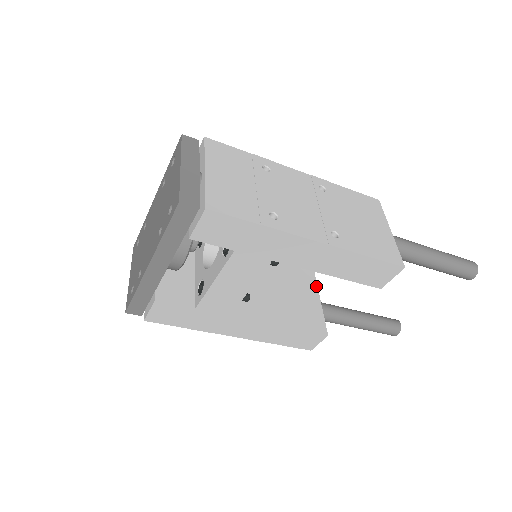
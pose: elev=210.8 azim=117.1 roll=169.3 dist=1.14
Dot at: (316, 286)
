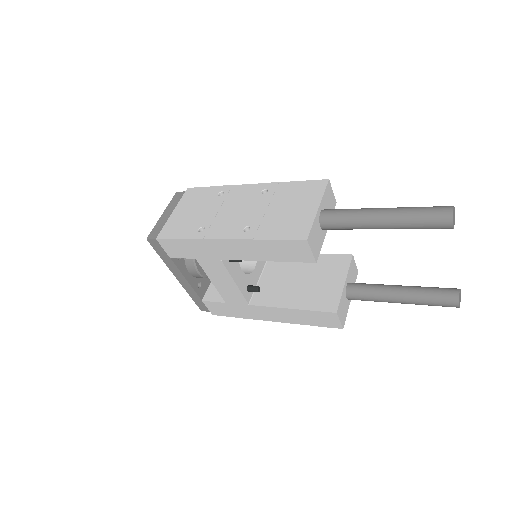
Dot at: (347, 269)
